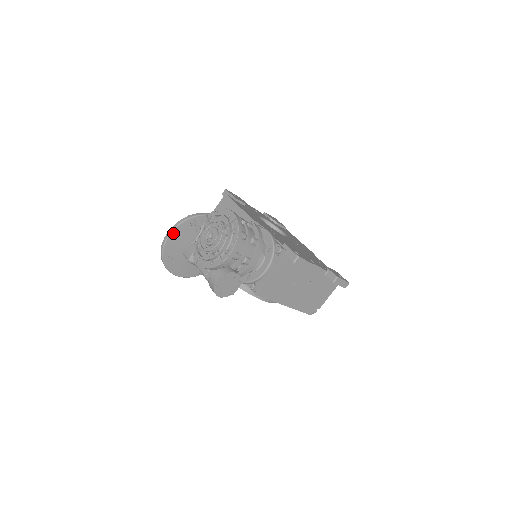
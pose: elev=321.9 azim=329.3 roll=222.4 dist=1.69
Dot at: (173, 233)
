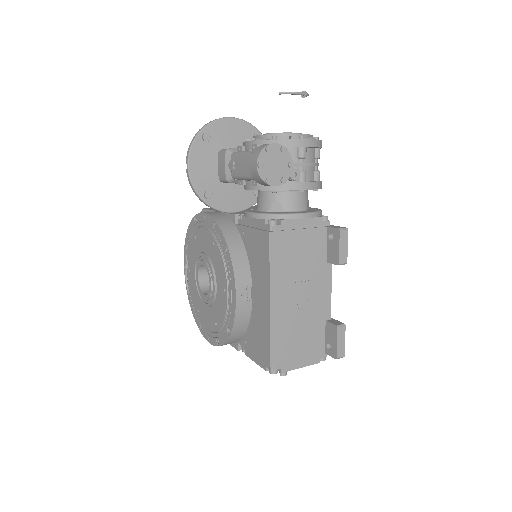
Dot at: (236, 121)
